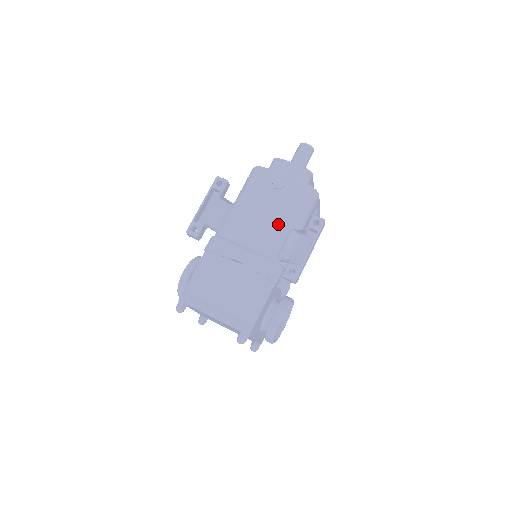
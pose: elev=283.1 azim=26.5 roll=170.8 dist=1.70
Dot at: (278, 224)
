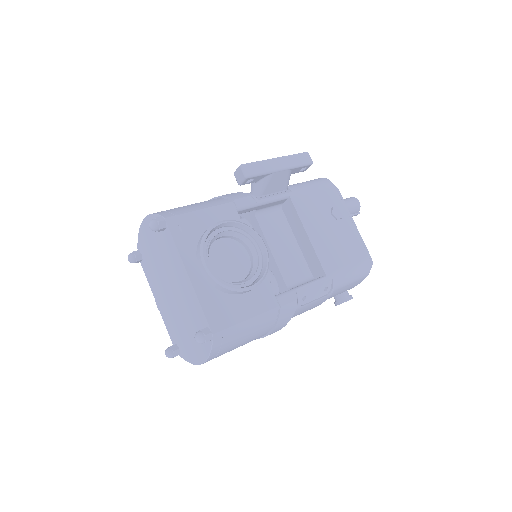
Dot at: occluded
